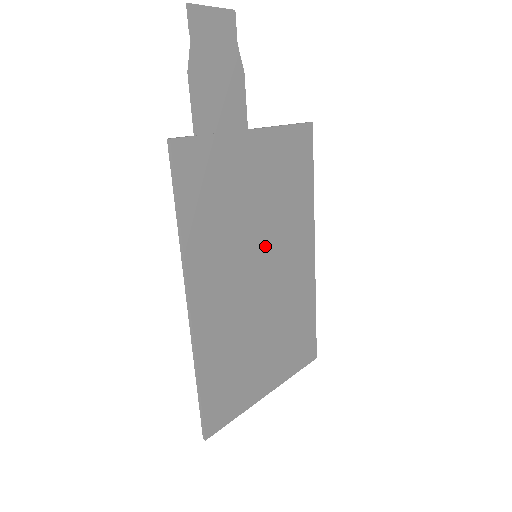
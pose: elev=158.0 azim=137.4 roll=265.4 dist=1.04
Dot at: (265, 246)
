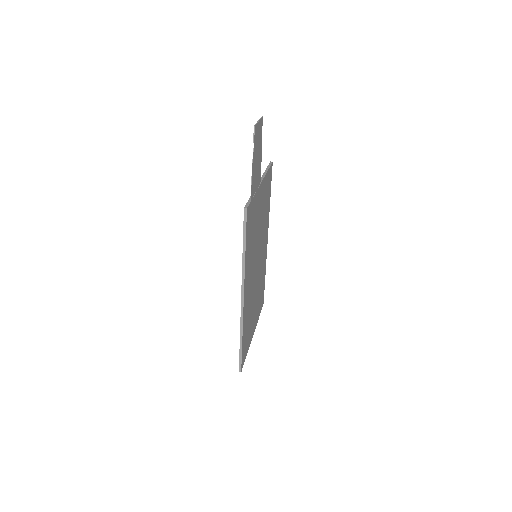
Dot at: (259, 248)
